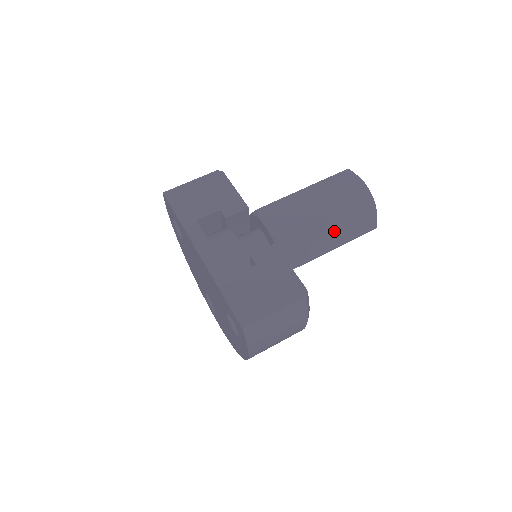
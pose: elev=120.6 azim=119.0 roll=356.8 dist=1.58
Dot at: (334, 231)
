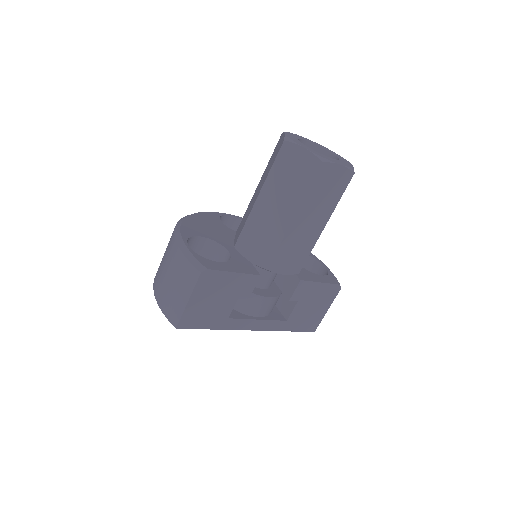
Dot at: occluded
